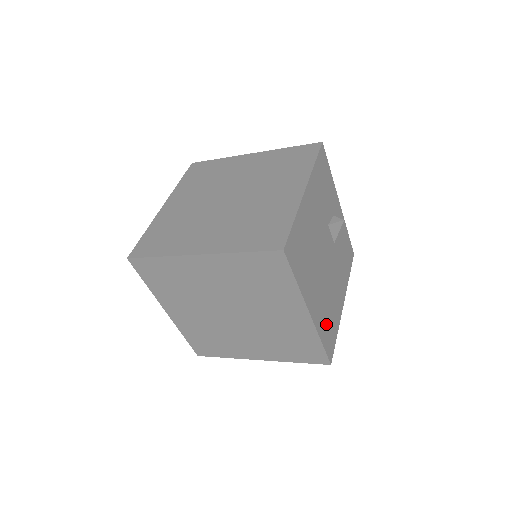
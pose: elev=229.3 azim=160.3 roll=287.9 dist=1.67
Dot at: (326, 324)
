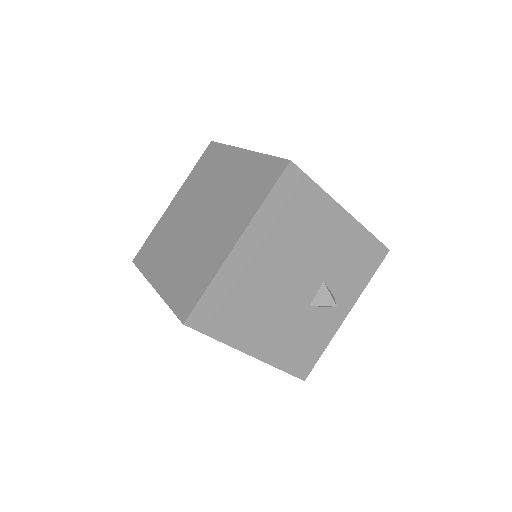
Dot at: (228, 297)
